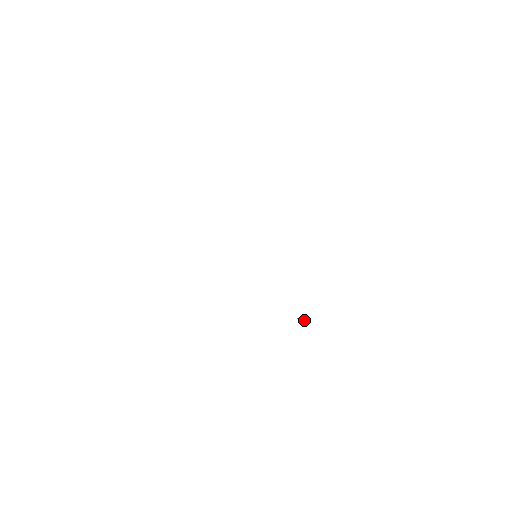
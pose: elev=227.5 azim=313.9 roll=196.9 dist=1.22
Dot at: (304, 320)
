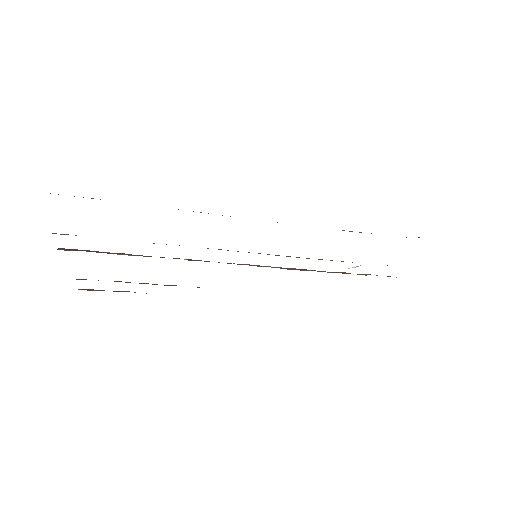
Dot at: (355, 267)
